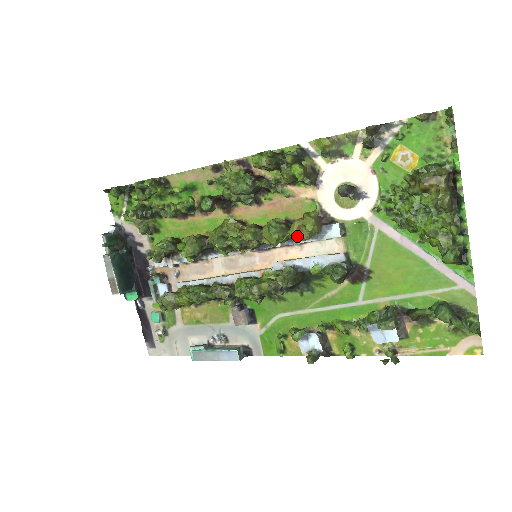
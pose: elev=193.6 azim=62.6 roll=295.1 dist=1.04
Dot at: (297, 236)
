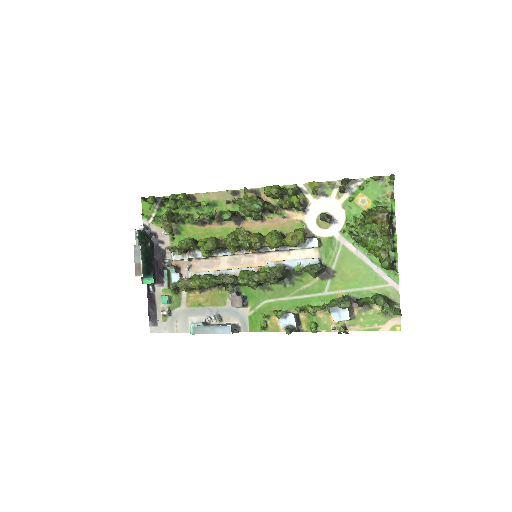
Dot at: (291, 242)
